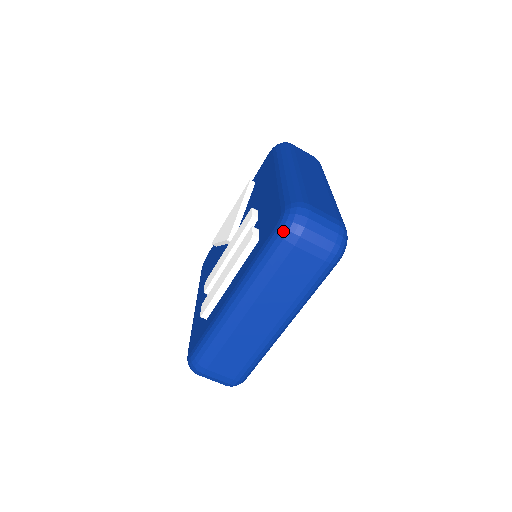
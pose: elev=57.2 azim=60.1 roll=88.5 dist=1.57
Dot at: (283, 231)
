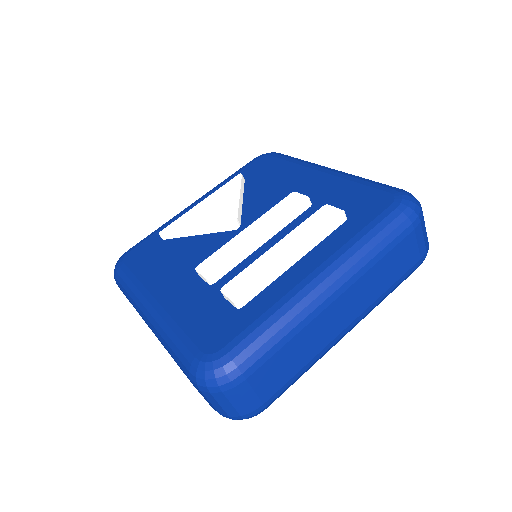
Dot at: (408, 209)
